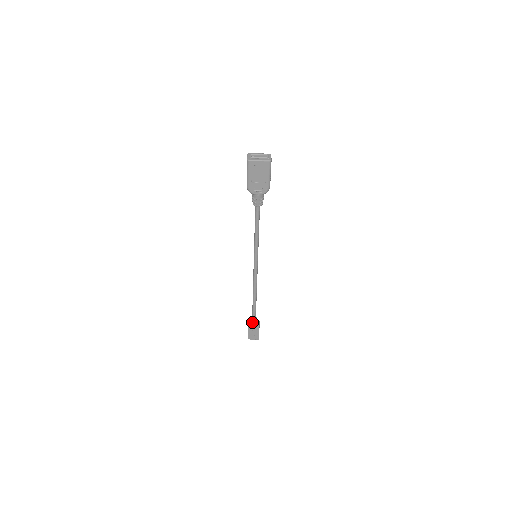
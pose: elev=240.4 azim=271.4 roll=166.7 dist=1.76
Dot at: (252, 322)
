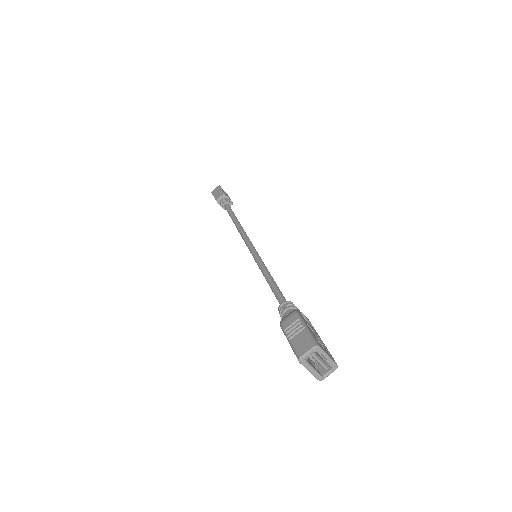
Dot at: (222, 205)
